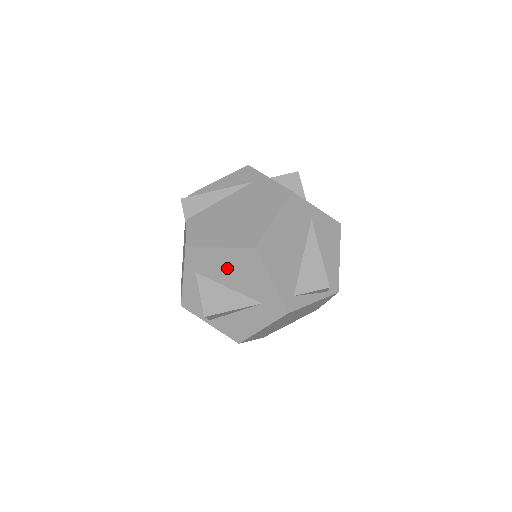
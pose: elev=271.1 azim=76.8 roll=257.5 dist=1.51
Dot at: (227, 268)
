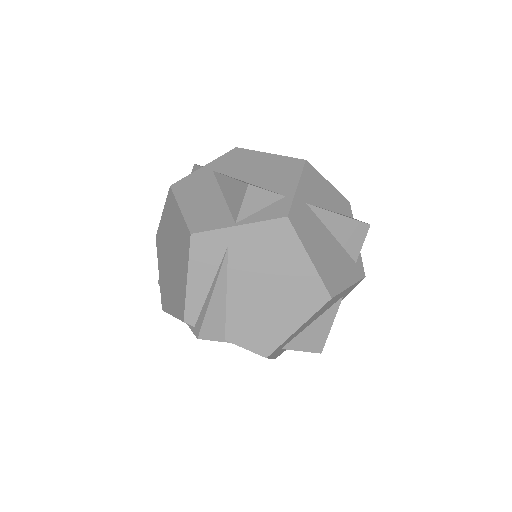
Dot at: occluded
